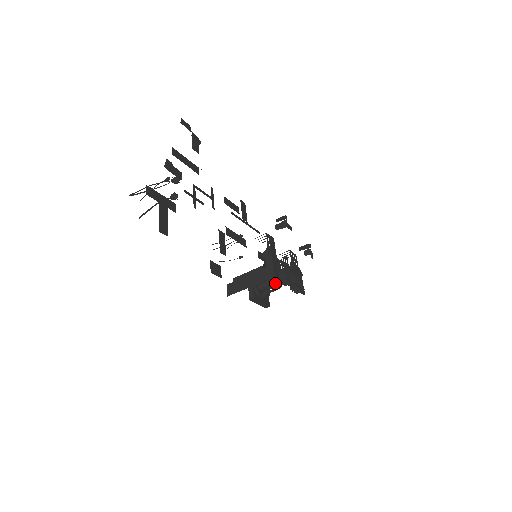
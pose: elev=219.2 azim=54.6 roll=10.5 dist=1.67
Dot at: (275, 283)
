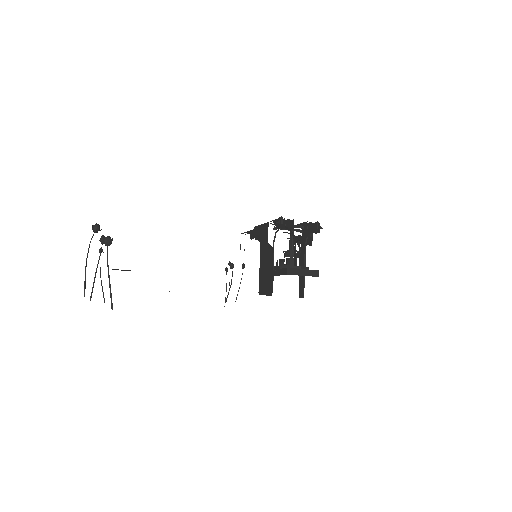
Dot at: occluded
